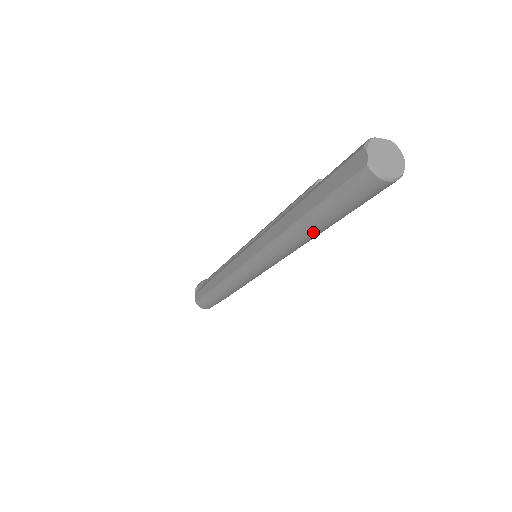
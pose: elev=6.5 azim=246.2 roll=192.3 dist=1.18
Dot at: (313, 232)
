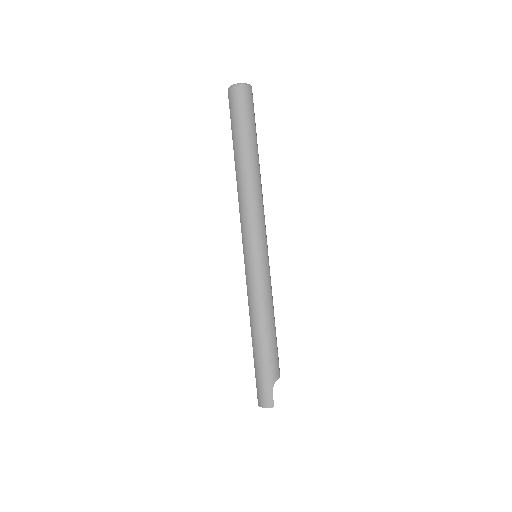
Dot at: (244, 159)
